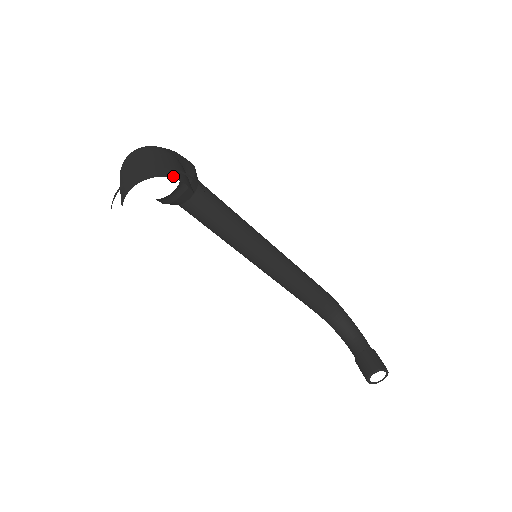
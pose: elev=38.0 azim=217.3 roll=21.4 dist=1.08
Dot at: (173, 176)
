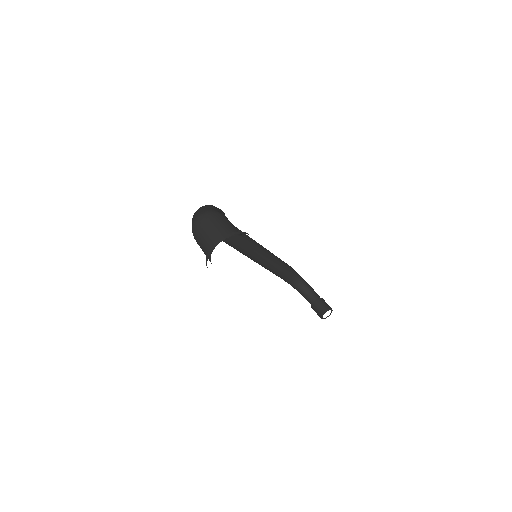
Dot at: (237, 234)
